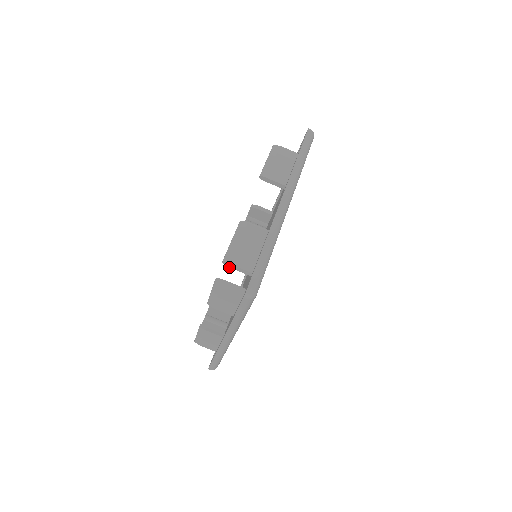
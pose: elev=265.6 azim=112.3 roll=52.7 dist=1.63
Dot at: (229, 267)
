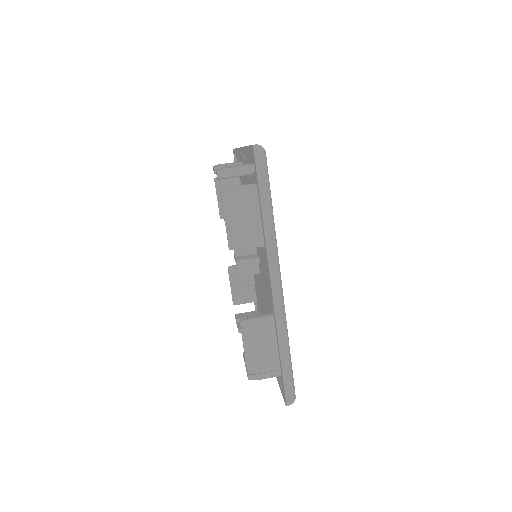
Dot at: (227, 175)
